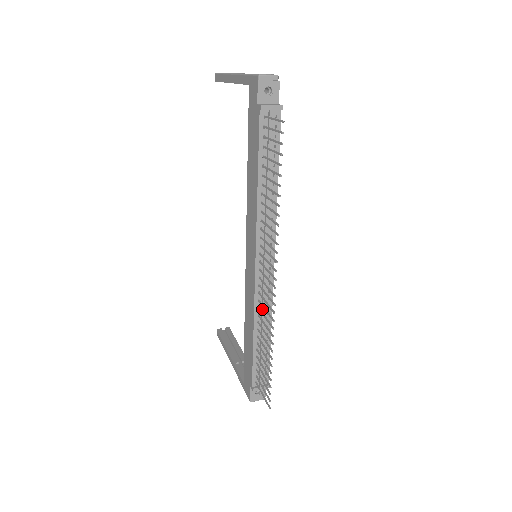
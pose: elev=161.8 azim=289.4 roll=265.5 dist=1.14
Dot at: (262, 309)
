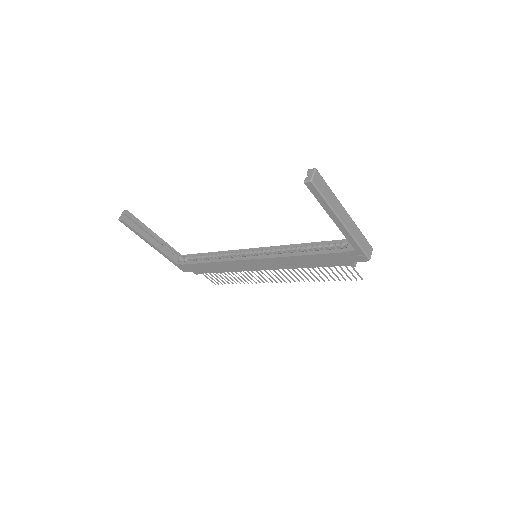
Dot at: occluded
